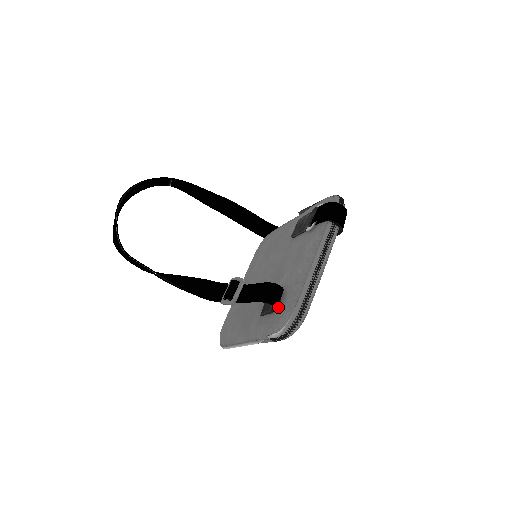
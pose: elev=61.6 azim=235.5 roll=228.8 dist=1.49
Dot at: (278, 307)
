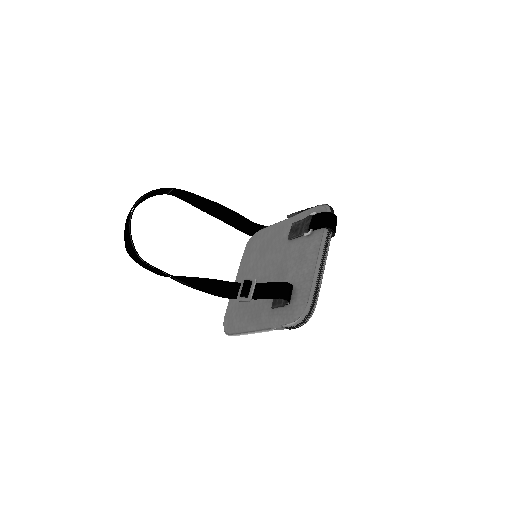
Dot at: (290, 301)
